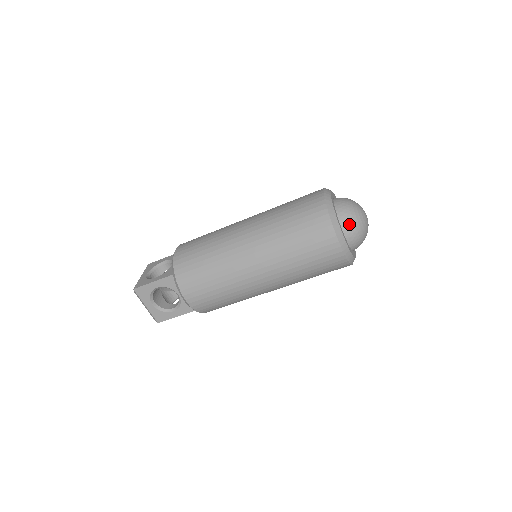
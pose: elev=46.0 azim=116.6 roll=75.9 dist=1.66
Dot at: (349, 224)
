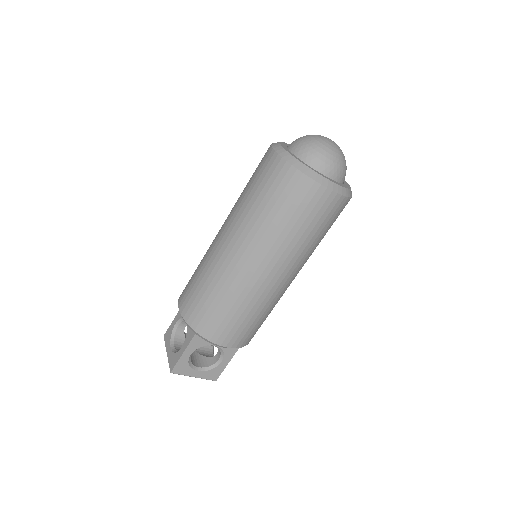
Dot at: (323, 163)
